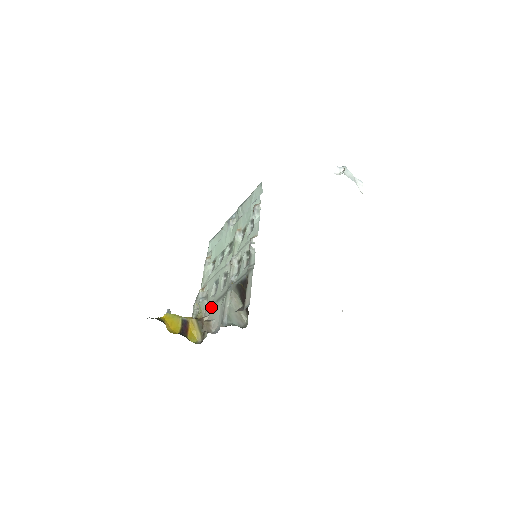
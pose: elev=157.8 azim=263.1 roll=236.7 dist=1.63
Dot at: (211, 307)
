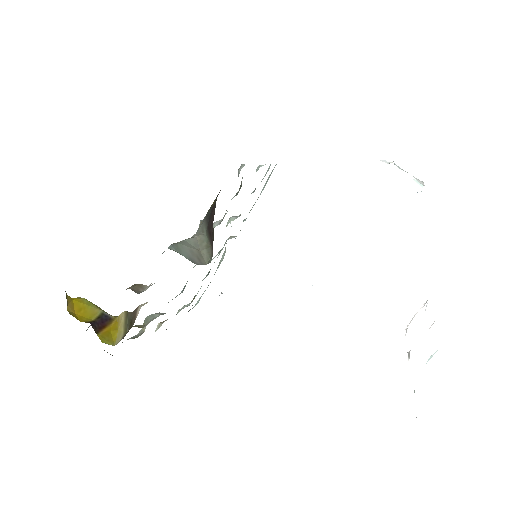
Dot at: occluded
